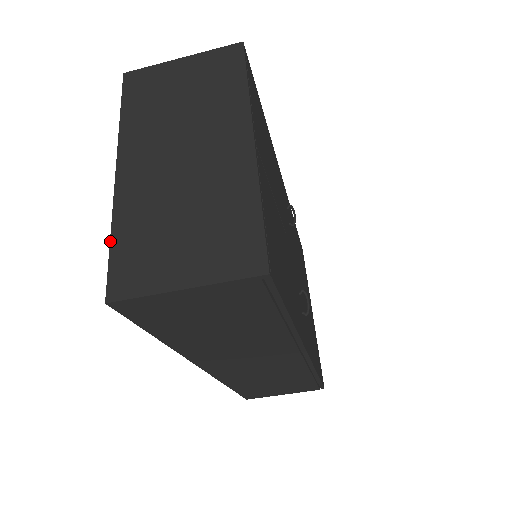
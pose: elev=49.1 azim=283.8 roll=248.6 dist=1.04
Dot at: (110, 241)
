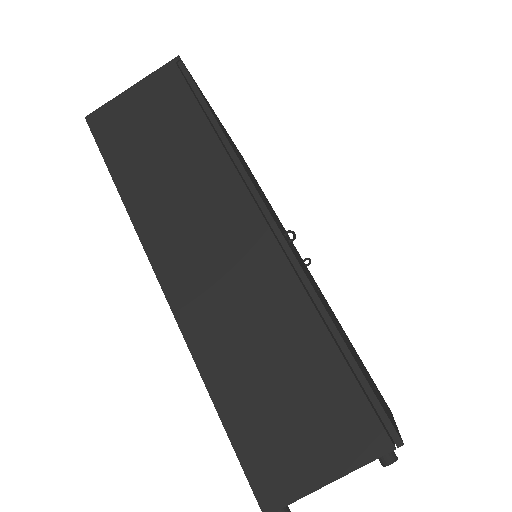
Dot at: occluded
